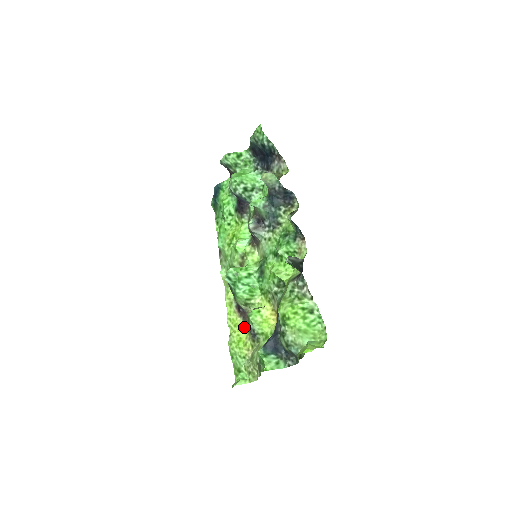
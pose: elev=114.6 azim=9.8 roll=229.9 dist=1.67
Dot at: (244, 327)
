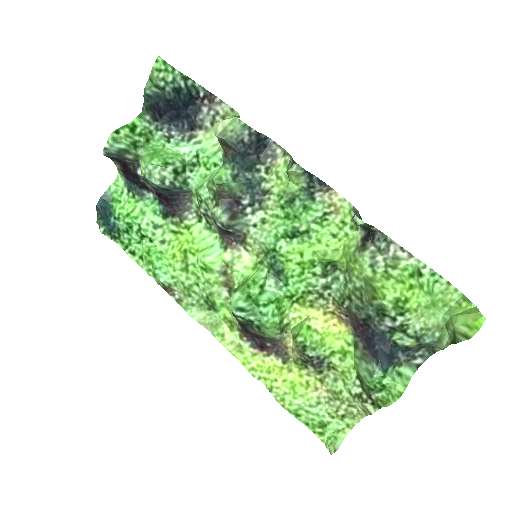
Dot at: (286, 364)
